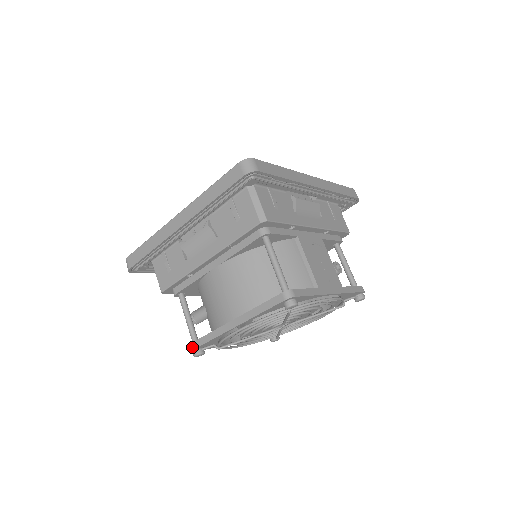
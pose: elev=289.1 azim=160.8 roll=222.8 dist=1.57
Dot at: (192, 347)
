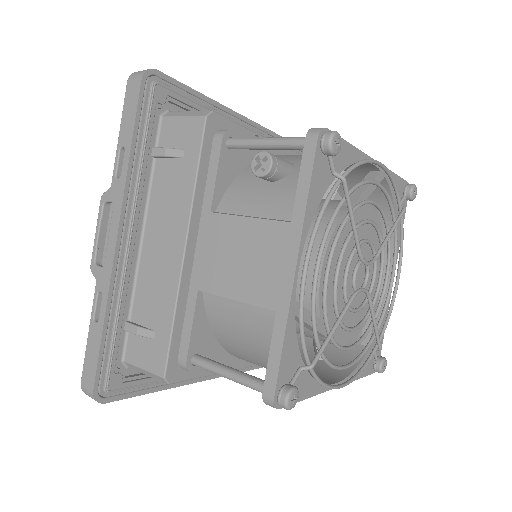
Dot at: (323, 129)
